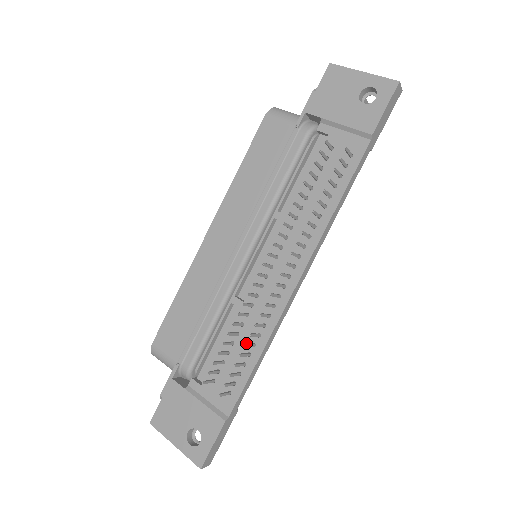
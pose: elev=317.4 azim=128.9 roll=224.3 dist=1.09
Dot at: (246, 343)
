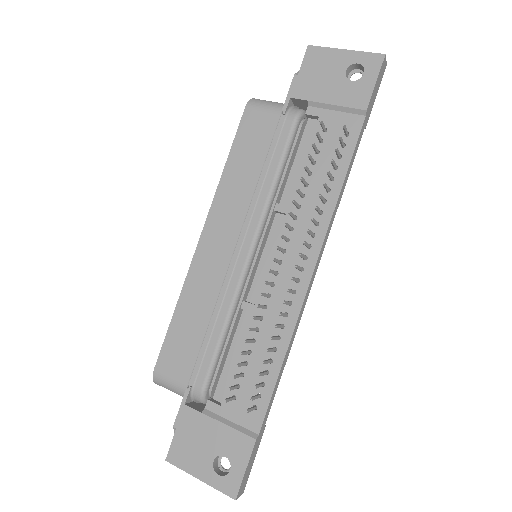
Dot at: (268, 348)
